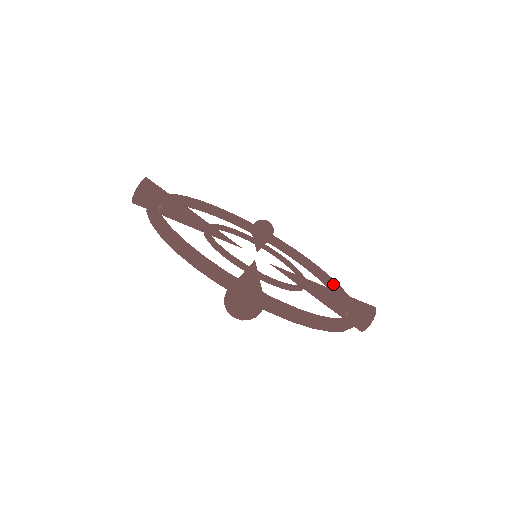
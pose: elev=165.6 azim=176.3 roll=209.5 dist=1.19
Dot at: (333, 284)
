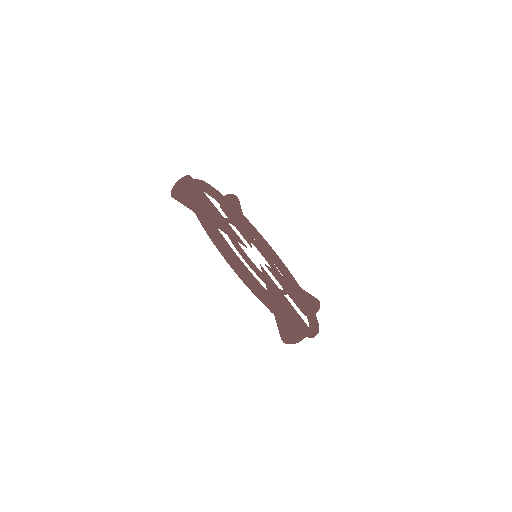
Dot at: occluded
